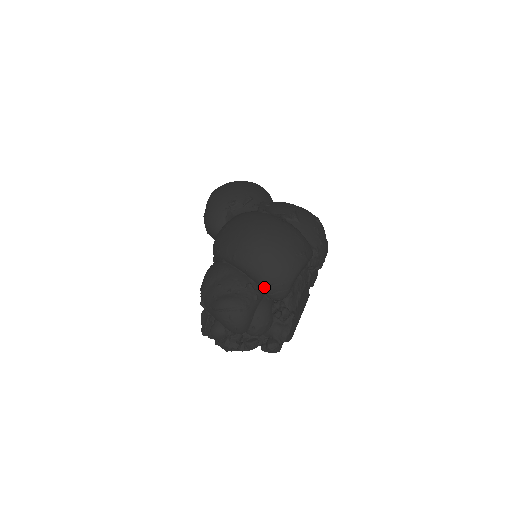
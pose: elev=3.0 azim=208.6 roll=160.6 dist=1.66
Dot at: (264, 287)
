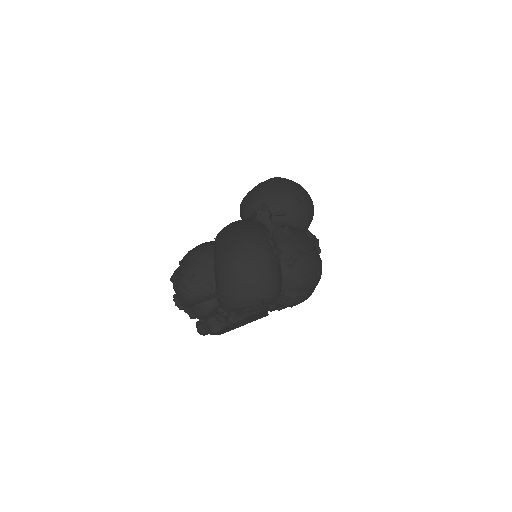
Dot at: (217, 294)
